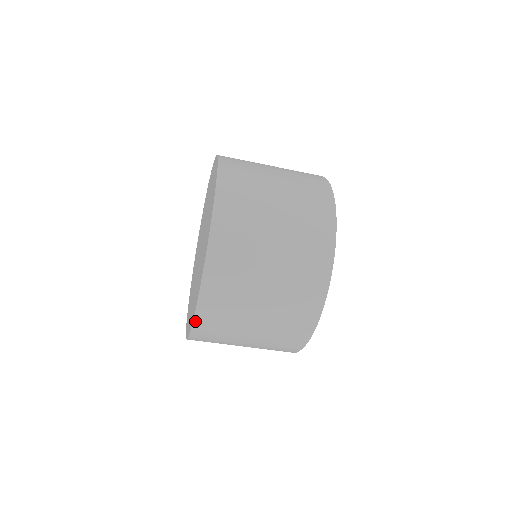
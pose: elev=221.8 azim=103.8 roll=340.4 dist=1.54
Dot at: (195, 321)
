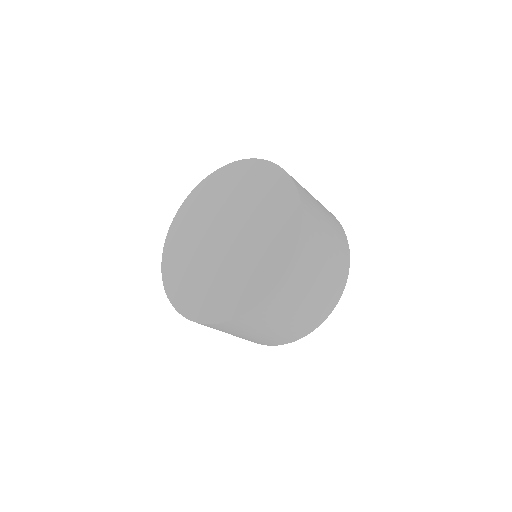
Dot at: (282, 279)
